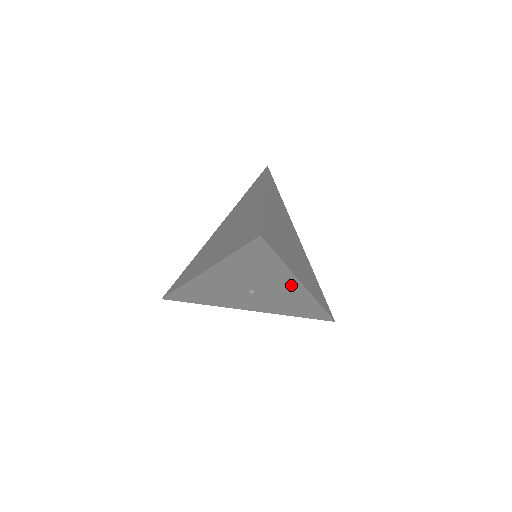
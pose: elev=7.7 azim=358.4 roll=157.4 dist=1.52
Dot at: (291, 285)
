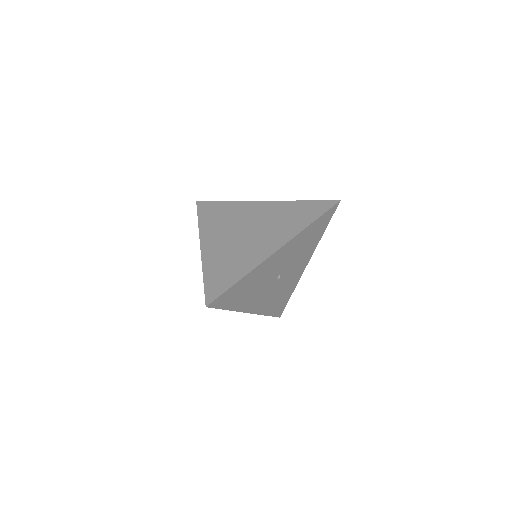
Dot at: (303, 264)
